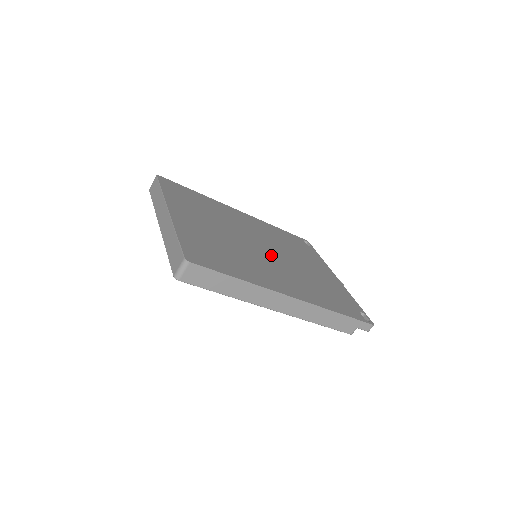
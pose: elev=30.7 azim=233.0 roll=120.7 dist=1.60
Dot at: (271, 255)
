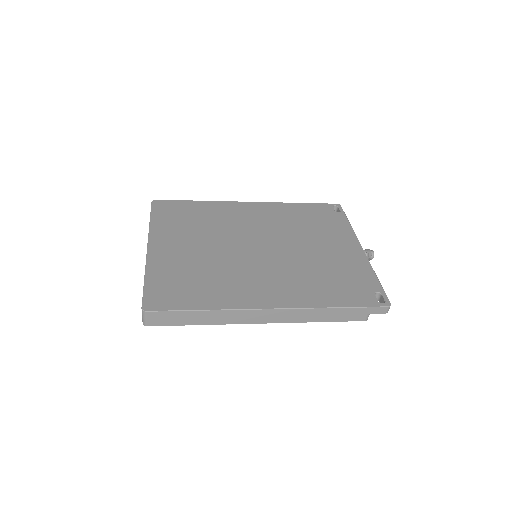
Dot at: (267, 254)
